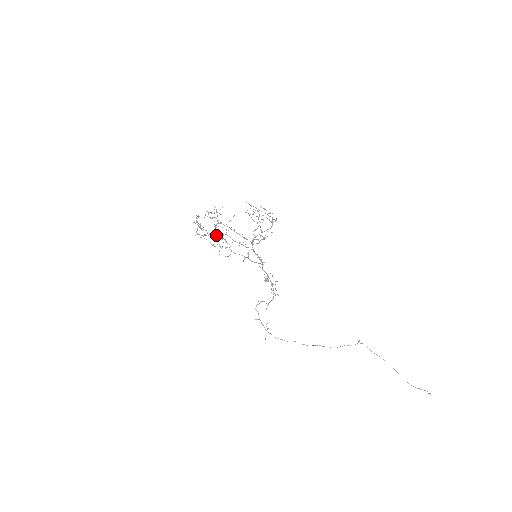
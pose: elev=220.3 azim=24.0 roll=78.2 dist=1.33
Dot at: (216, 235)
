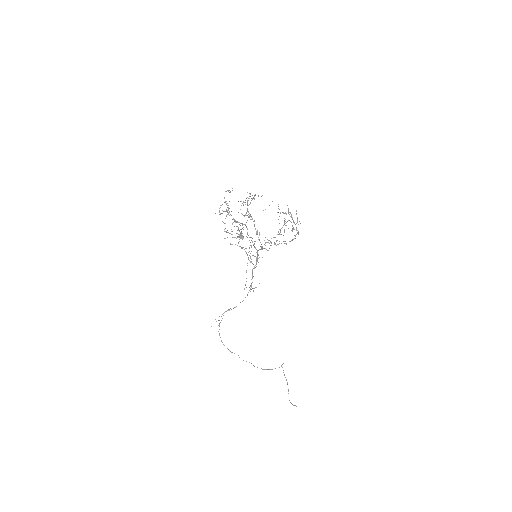
Dot at: (237, 226)
